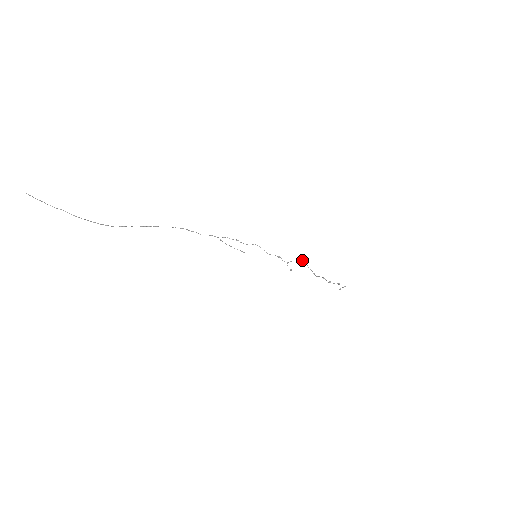
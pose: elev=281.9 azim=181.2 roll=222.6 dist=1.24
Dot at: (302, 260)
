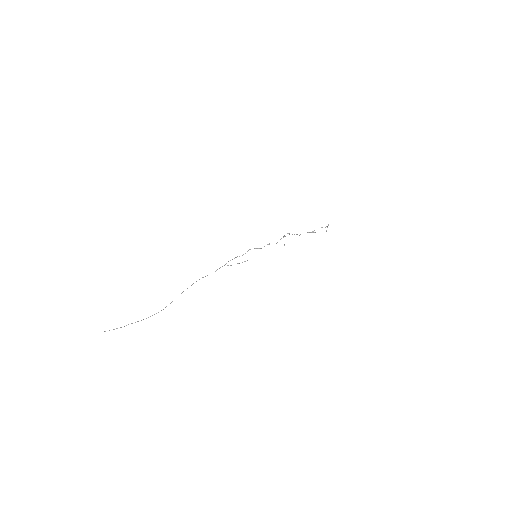
Dot at: occluded
